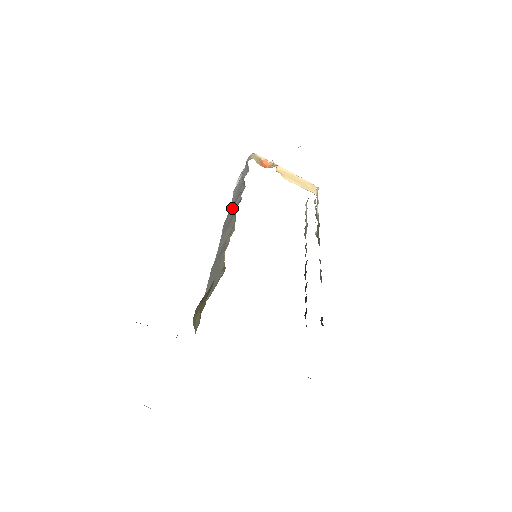
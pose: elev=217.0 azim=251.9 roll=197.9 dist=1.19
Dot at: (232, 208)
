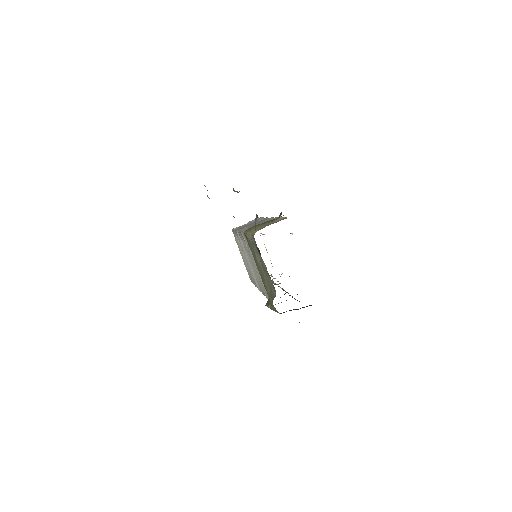
Dot at: (256, 221)
